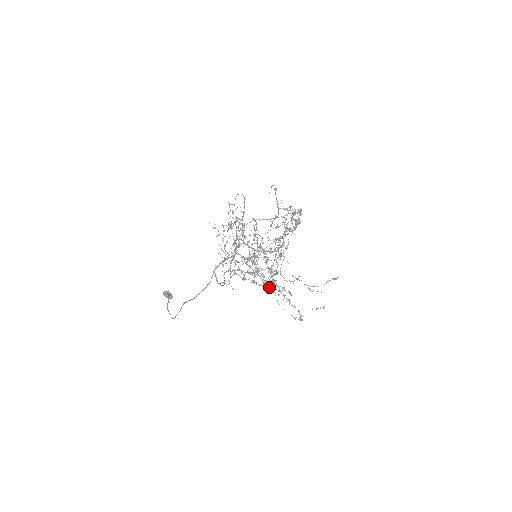
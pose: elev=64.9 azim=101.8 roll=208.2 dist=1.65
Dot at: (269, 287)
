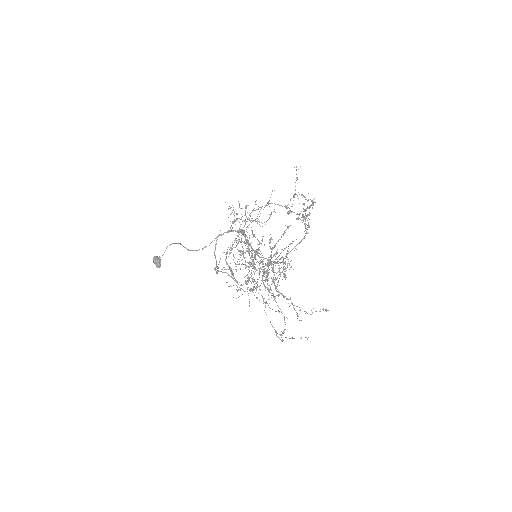
Dot at: occluded
